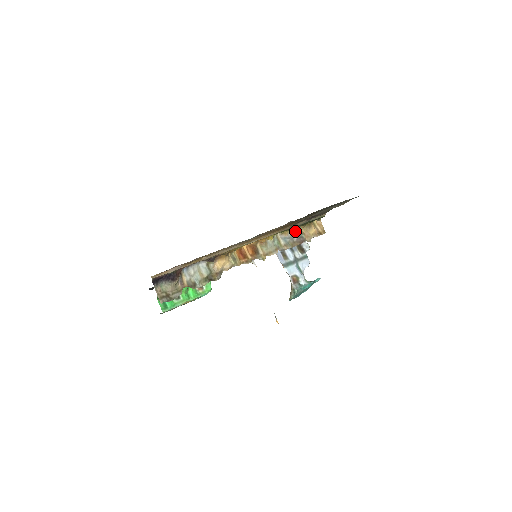
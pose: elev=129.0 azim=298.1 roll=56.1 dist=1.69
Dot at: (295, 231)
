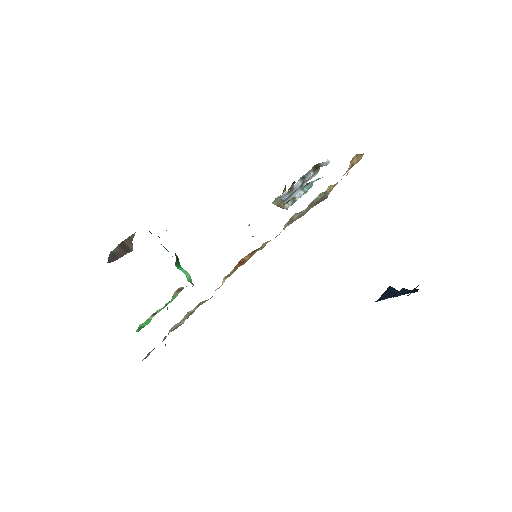
Dot at: (320, 195)
